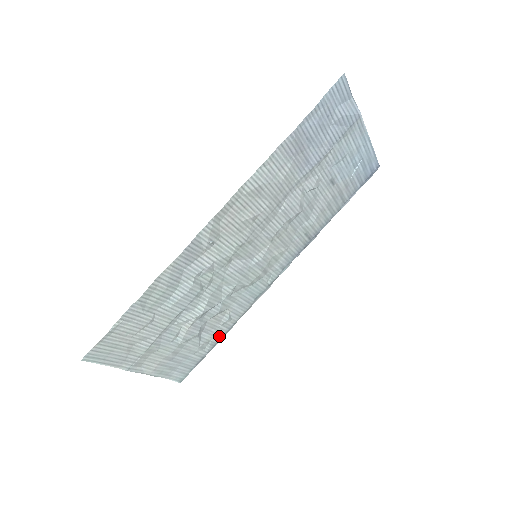
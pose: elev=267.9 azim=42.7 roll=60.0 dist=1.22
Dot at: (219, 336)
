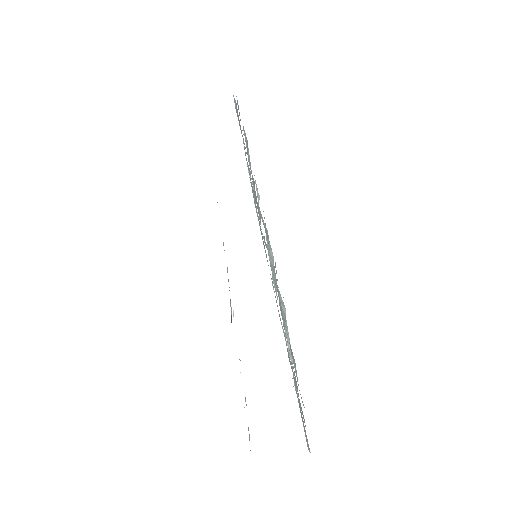
Dot at: occluded
